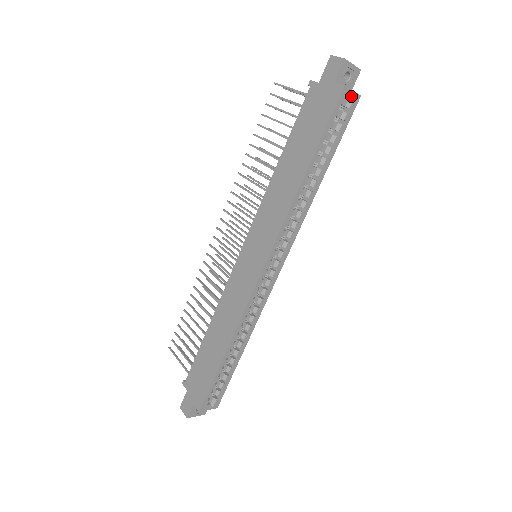
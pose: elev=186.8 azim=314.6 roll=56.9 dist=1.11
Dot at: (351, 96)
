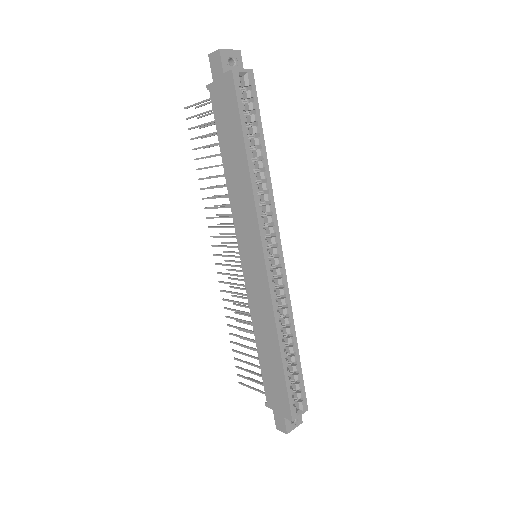
Dot at: (244, 75)
